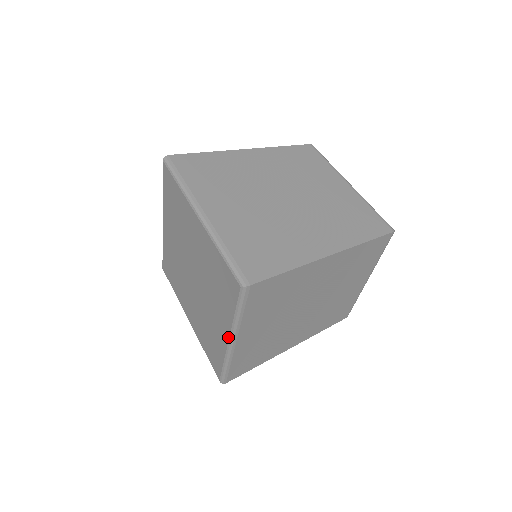
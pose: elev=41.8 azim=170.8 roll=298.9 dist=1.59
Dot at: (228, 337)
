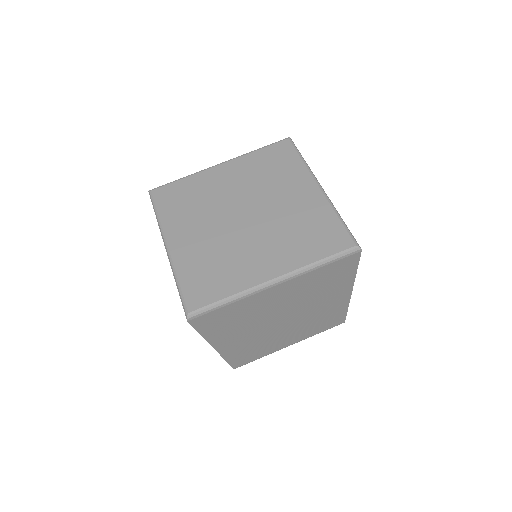
Dot at: (277, 275)
